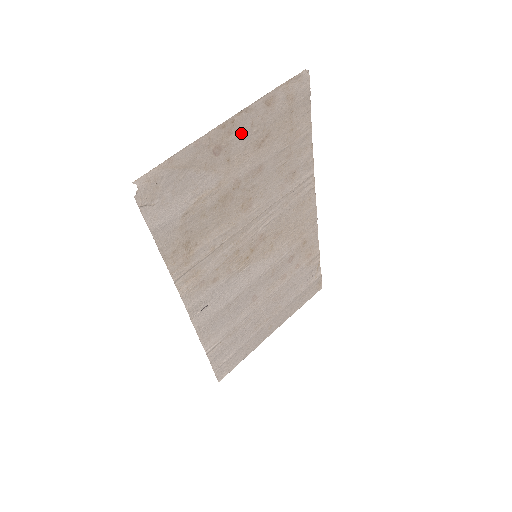
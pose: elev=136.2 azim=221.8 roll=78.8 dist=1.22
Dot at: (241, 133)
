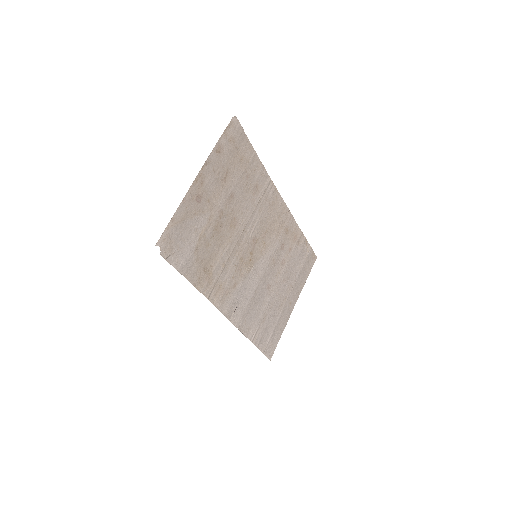
Dot at: (209, 179)
